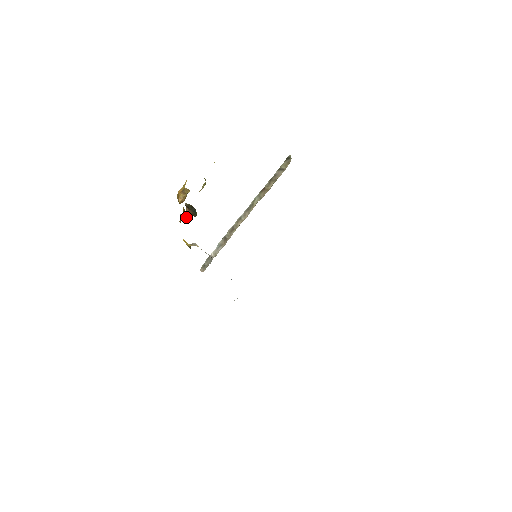
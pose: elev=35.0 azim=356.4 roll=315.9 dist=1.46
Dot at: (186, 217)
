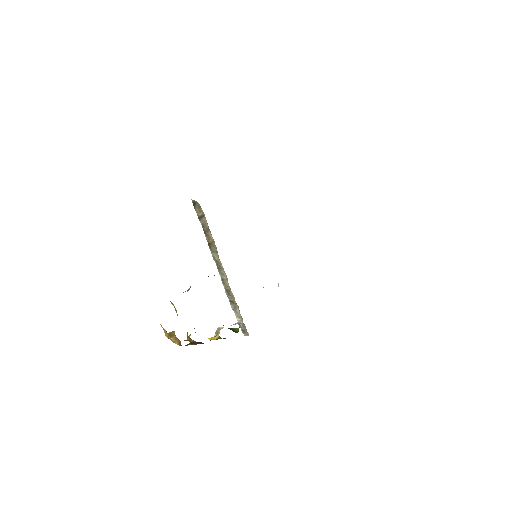
Dot at: occluded
